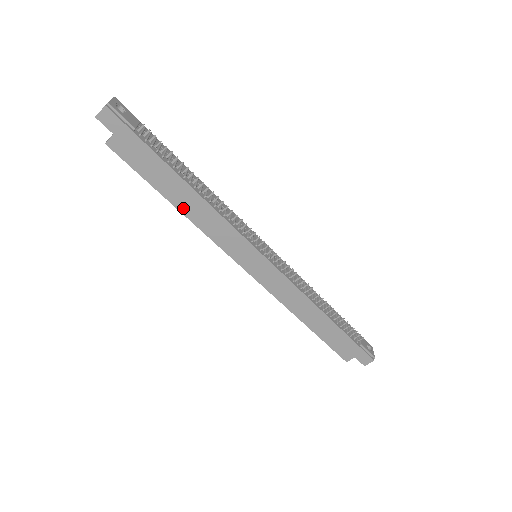
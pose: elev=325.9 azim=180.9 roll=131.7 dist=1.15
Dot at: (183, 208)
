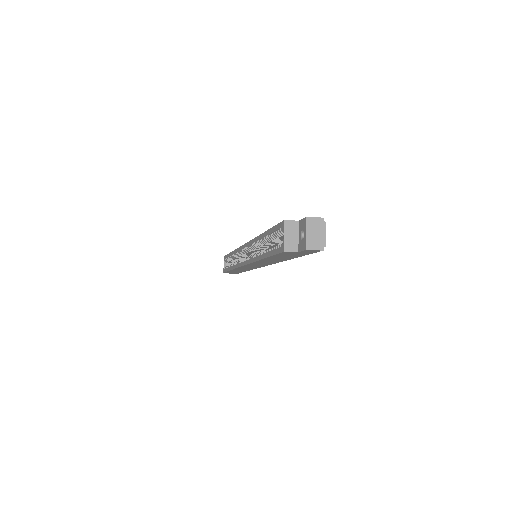
Dot at: (265, 260)
